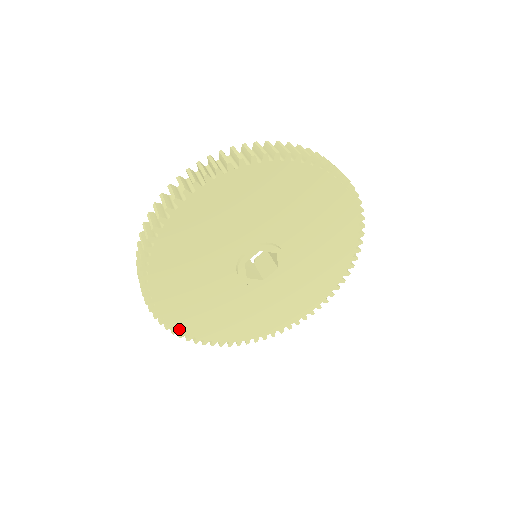
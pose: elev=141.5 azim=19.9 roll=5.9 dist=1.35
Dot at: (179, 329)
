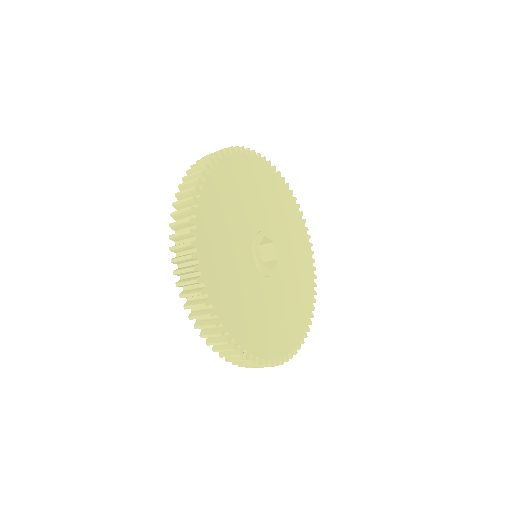
Dot at: (197, 213)
